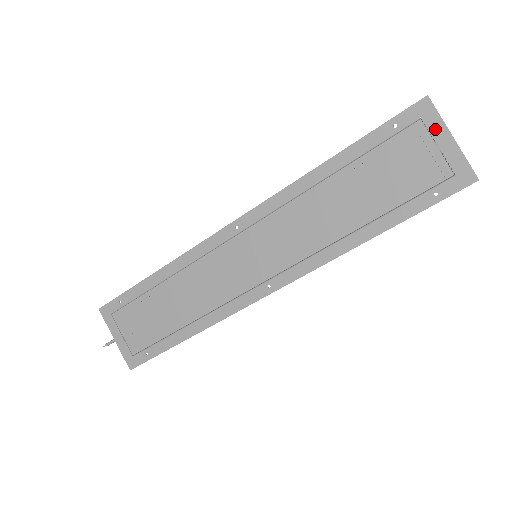
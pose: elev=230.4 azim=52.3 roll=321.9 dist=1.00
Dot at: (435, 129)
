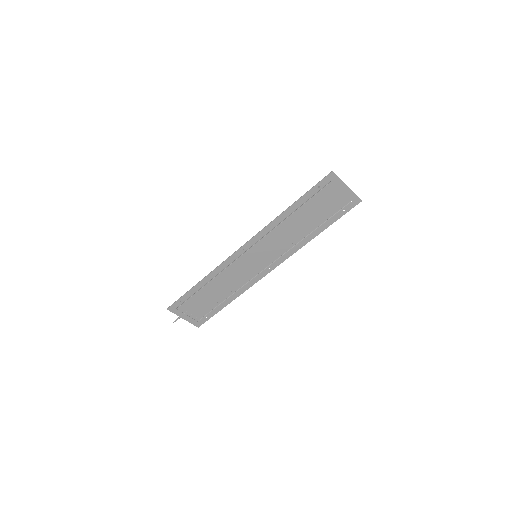
Dot at: (339, 185)
